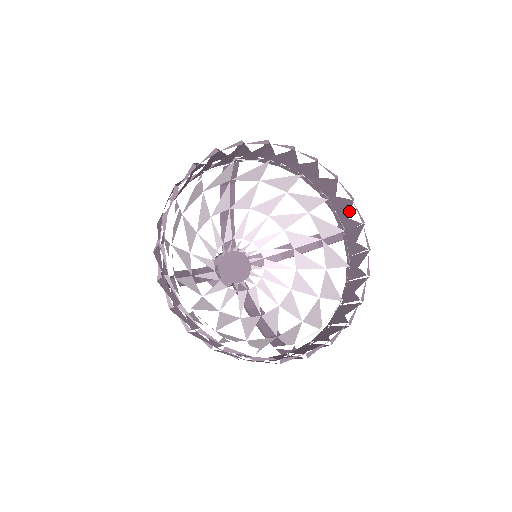
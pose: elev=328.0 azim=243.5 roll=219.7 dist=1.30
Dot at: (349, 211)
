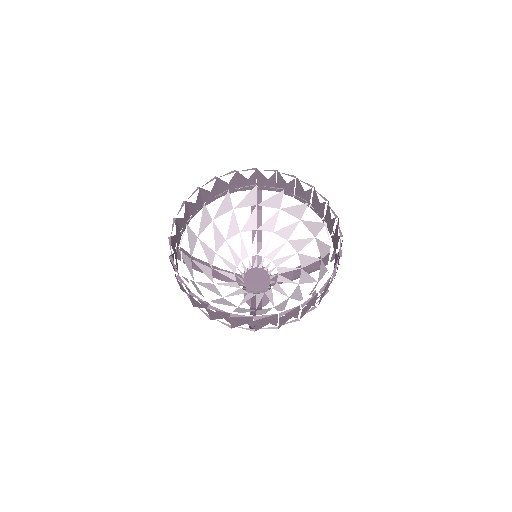
Dot at: occluded
